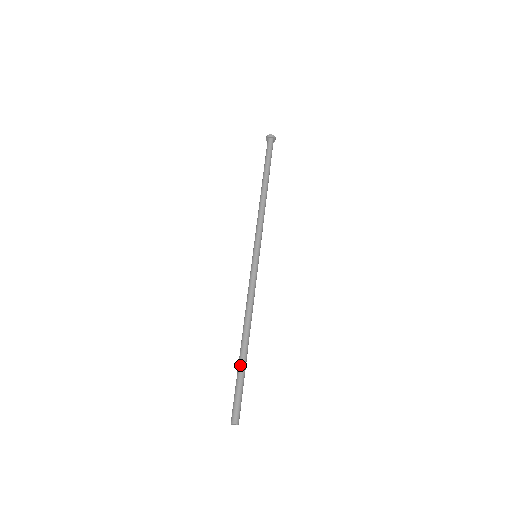
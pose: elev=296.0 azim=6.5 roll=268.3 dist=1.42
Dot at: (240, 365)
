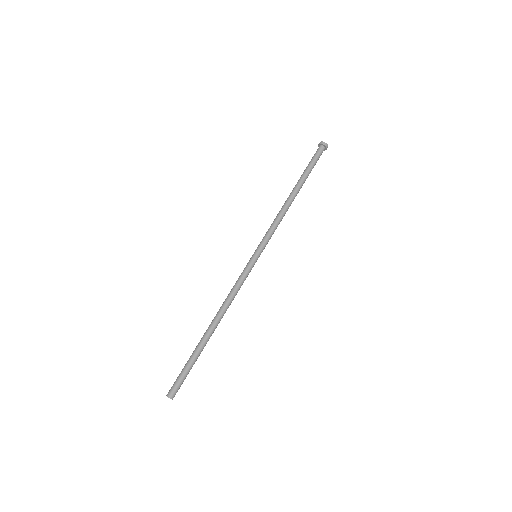
Dot at: (199, 351)
